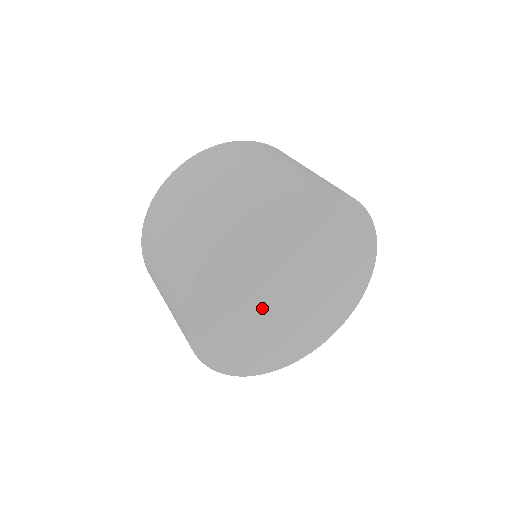
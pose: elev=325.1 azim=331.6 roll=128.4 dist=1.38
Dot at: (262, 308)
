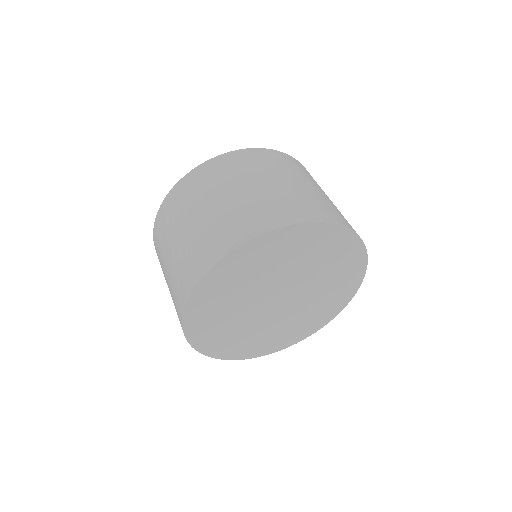
Dot at: (262, 318)
